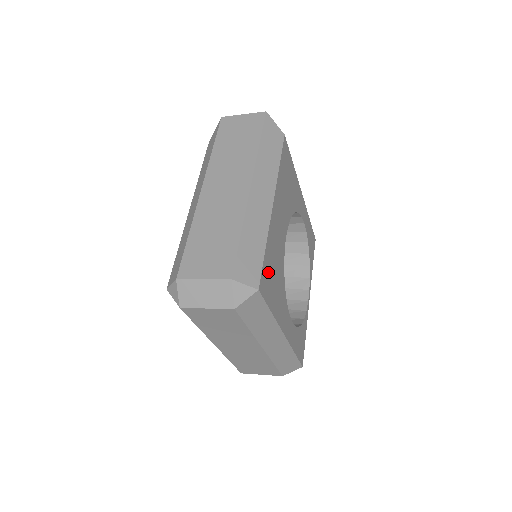
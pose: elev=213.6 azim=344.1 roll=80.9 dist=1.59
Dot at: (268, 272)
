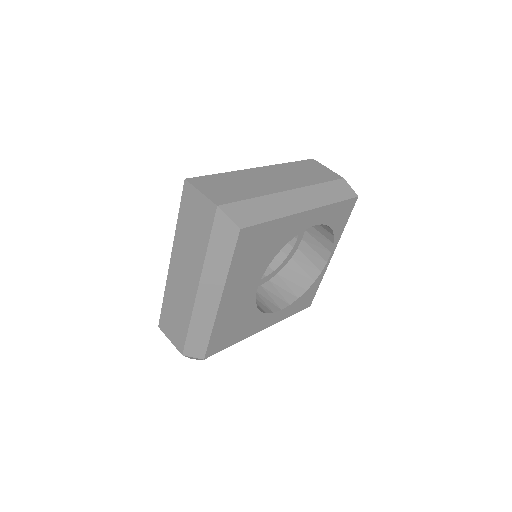
Dot at: (220, 338)
